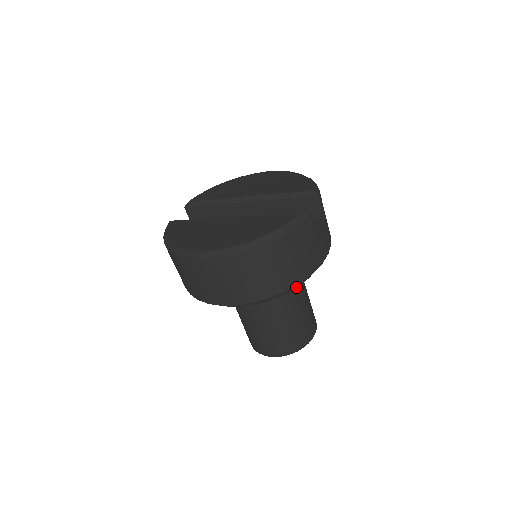
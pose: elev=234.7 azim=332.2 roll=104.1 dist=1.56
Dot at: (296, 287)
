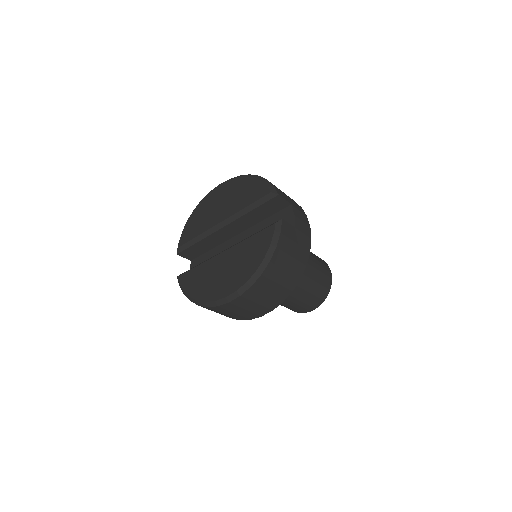
Dot at: occluded
